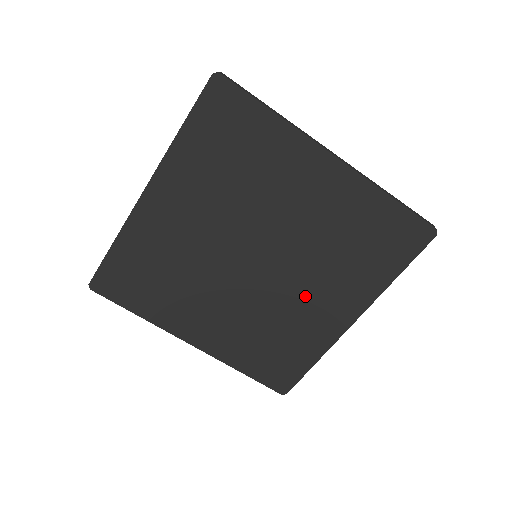
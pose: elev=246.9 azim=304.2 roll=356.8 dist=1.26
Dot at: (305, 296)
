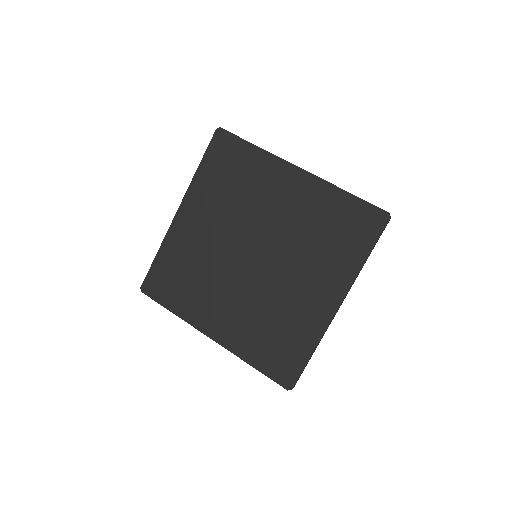
Dot at: (298, 289)
